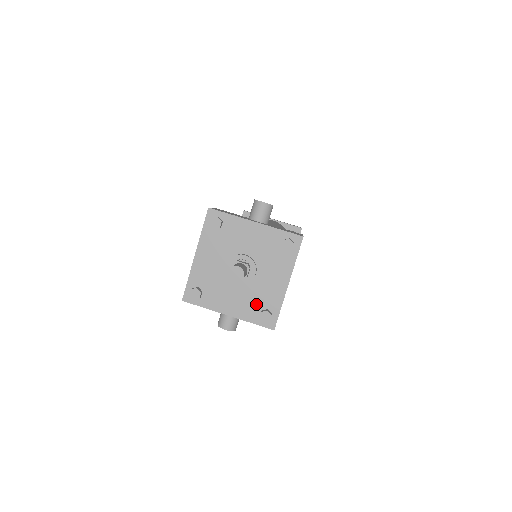
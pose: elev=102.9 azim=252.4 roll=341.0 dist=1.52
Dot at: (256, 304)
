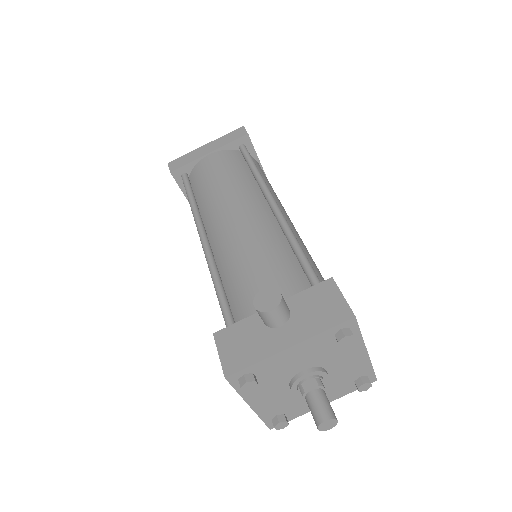
Dot at: (345, 383)
